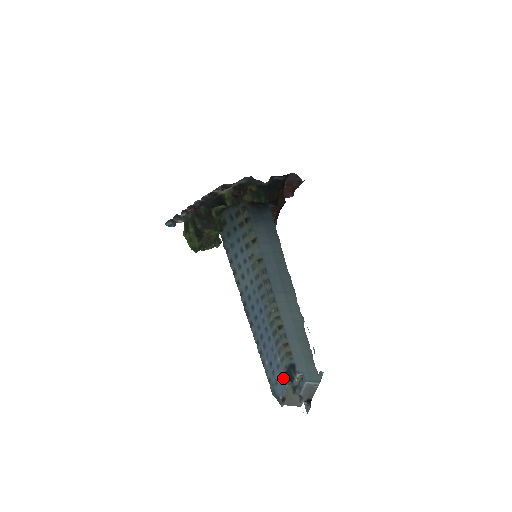
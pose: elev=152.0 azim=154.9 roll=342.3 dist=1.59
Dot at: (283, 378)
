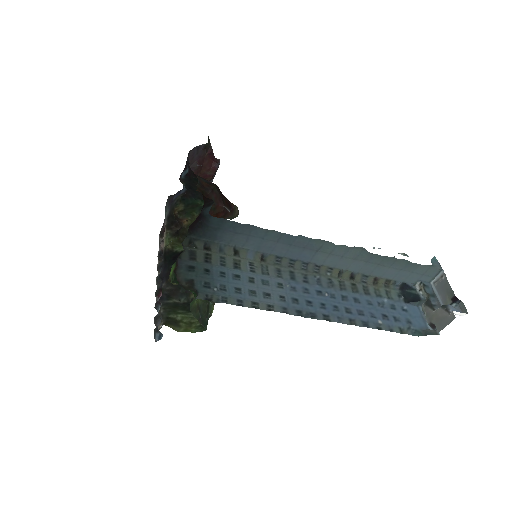
Dot at: (409, 308)
